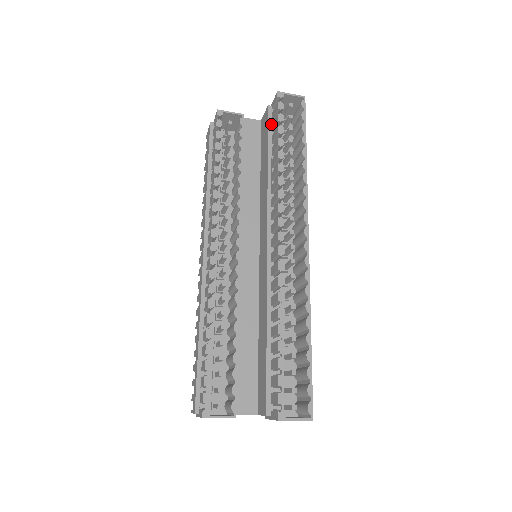
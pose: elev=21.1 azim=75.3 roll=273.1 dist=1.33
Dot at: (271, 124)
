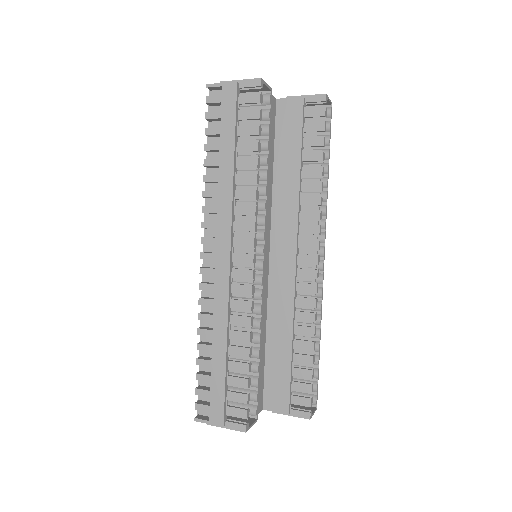
Dot at: (304, 122)
